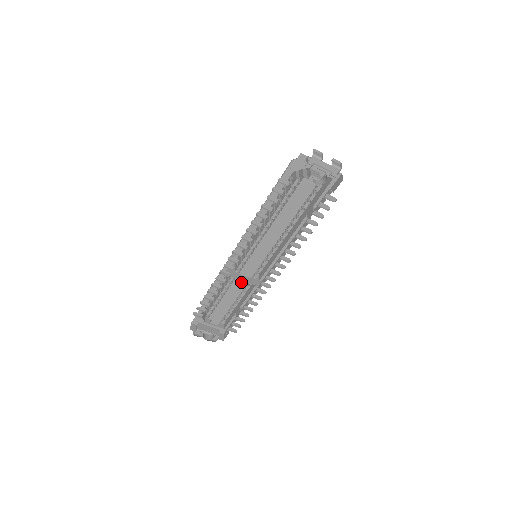
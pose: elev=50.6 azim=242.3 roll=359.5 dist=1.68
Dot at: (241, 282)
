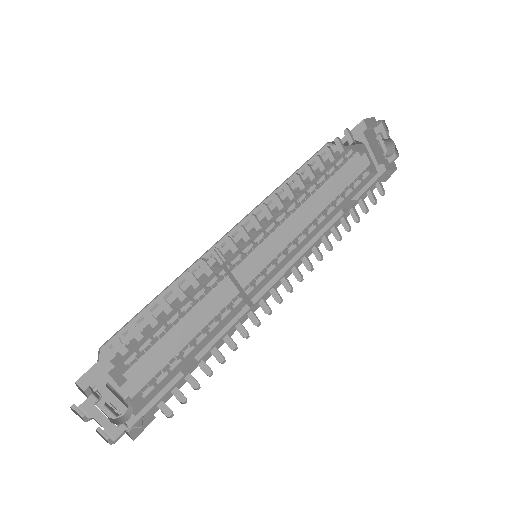
Dot at: (222, 295)
